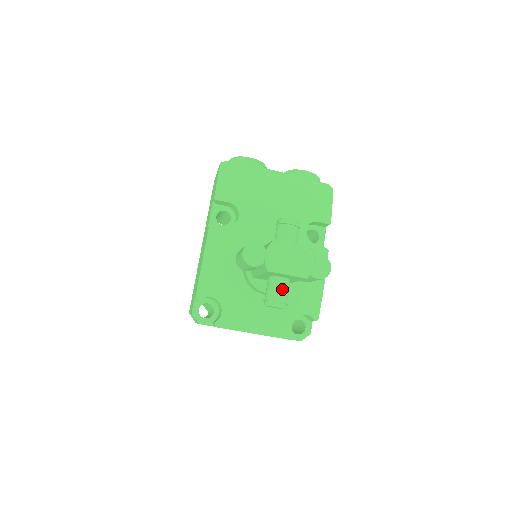
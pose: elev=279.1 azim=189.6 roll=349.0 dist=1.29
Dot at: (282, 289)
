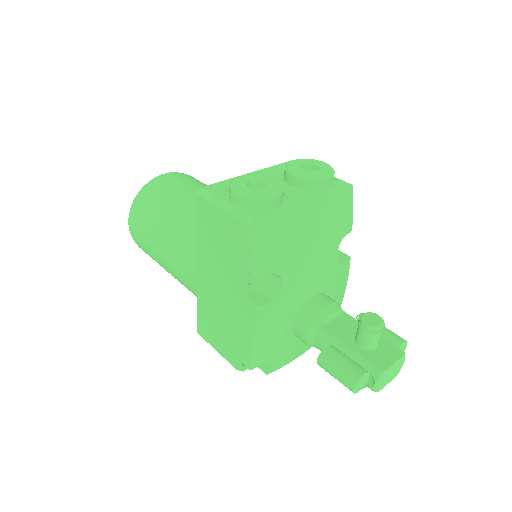
Dot at: occluded
